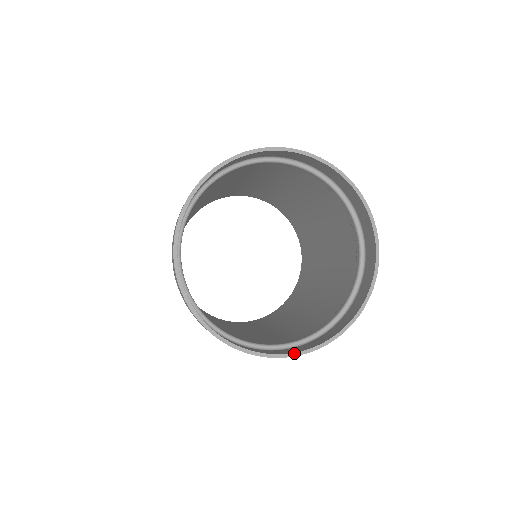
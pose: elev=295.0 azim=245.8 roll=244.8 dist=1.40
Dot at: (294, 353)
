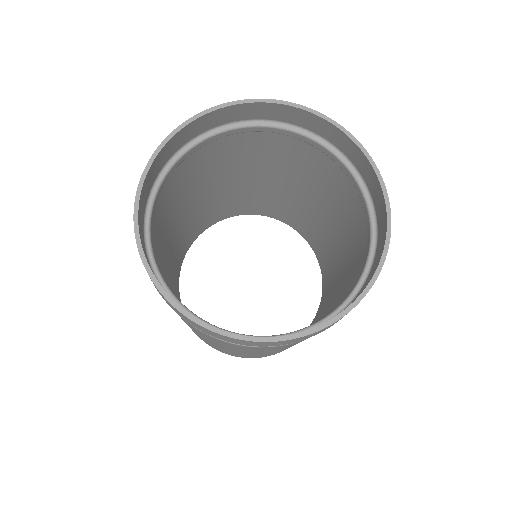
Dot at: (324, 323)
